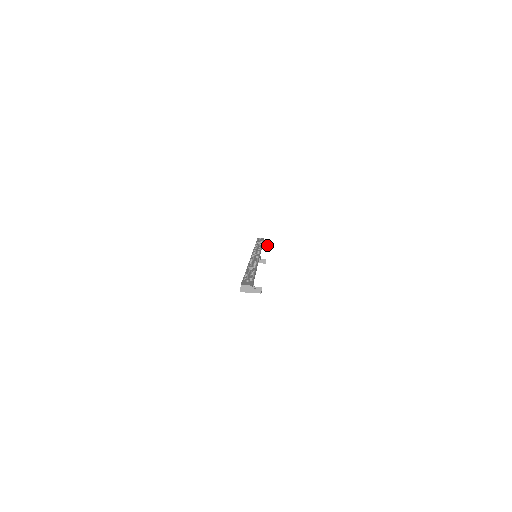
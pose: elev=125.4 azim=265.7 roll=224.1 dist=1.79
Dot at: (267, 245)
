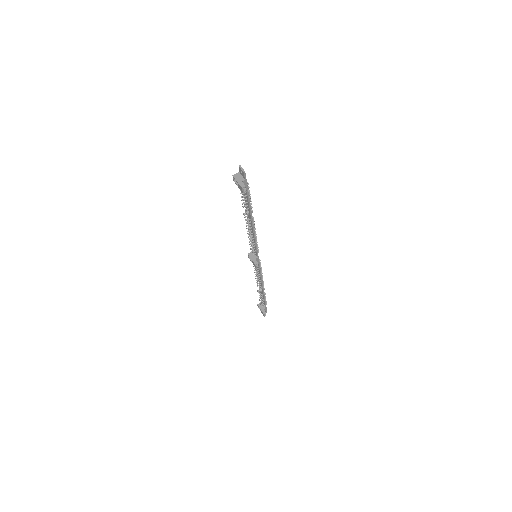
Dot at: (263, 313)
